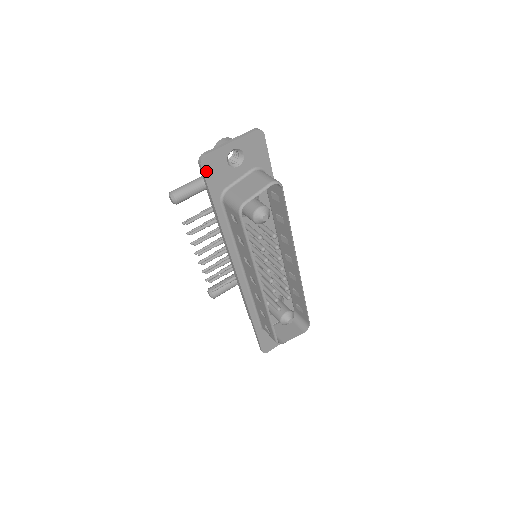
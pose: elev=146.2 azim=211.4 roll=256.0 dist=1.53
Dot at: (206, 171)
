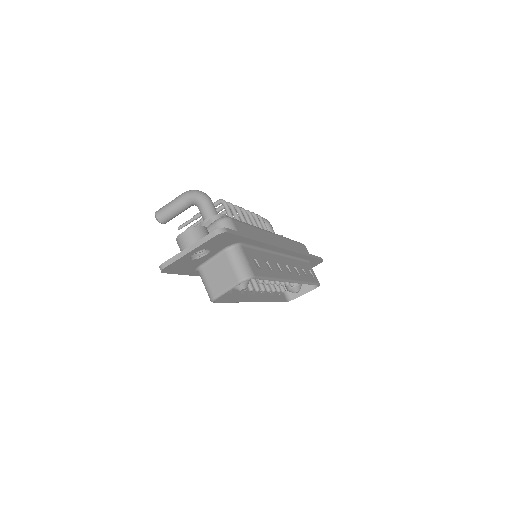
Dot at: (171, 271)
